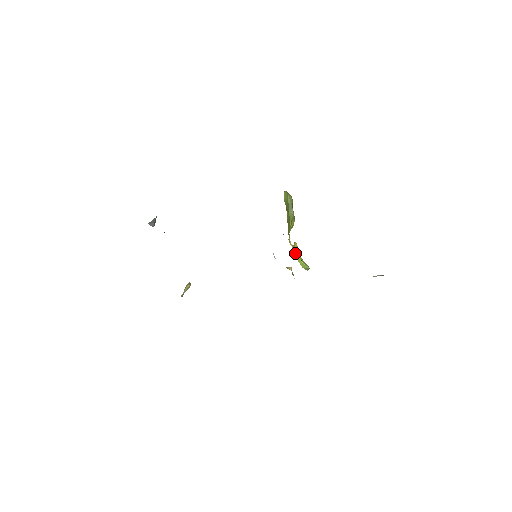
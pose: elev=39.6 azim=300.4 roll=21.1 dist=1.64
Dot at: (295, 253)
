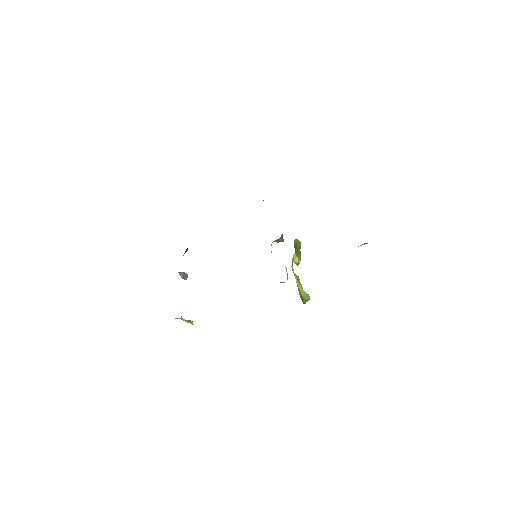
Dot at: (296, 280)
